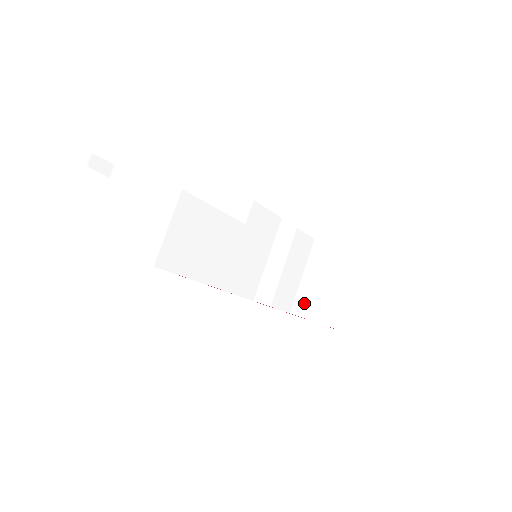
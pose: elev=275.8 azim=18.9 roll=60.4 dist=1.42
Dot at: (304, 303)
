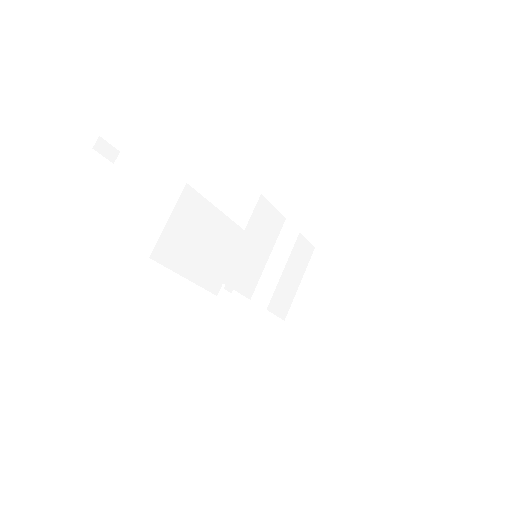
Dot at: (300, 311)
